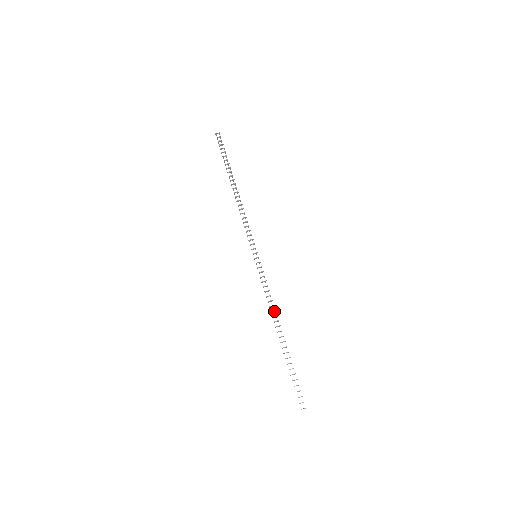
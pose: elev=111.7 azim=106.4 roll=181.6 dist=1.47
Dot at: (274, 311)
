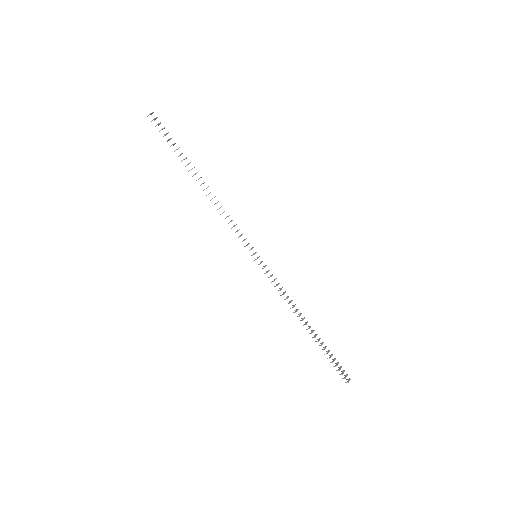
Dot at: (293, 306)
